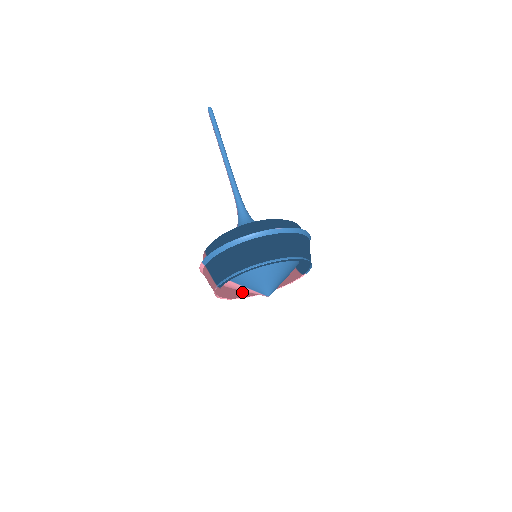
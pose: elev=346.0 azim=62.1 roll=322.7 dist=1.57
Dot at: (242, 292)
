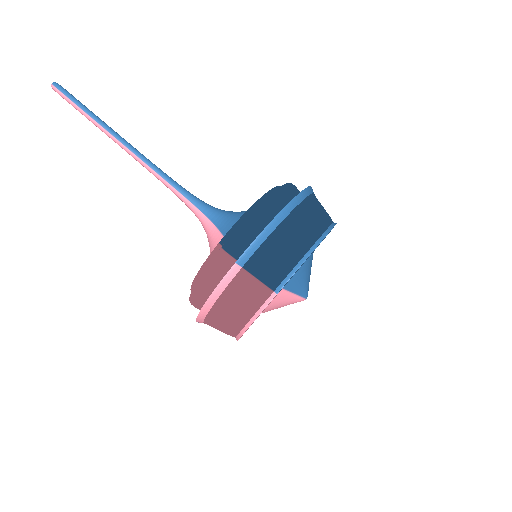
Dot at: occluded
